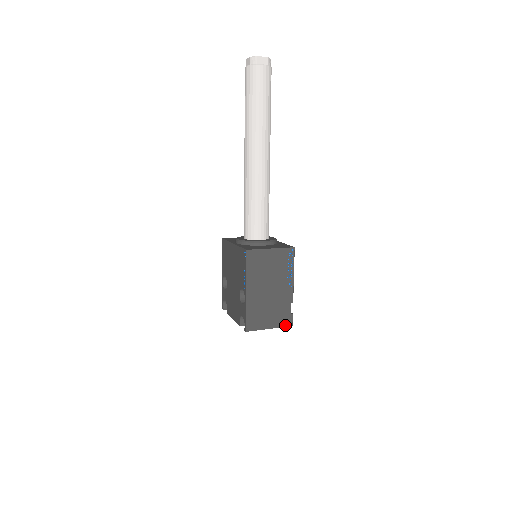
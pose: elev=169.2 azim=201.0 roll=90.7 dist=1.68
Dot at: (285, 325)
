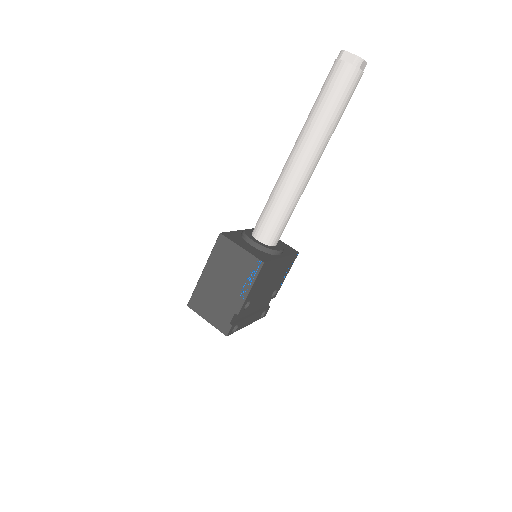
Dot at: (221, 329)
